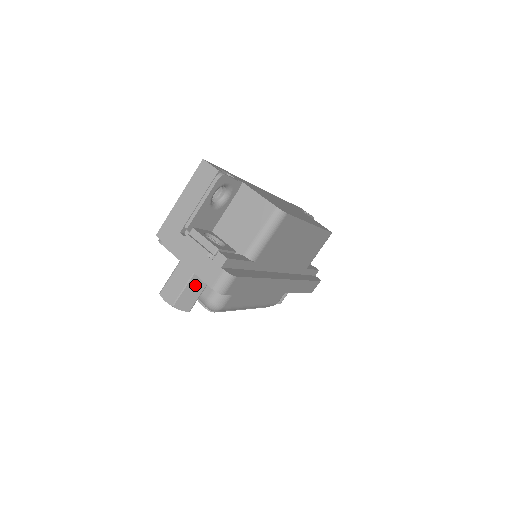
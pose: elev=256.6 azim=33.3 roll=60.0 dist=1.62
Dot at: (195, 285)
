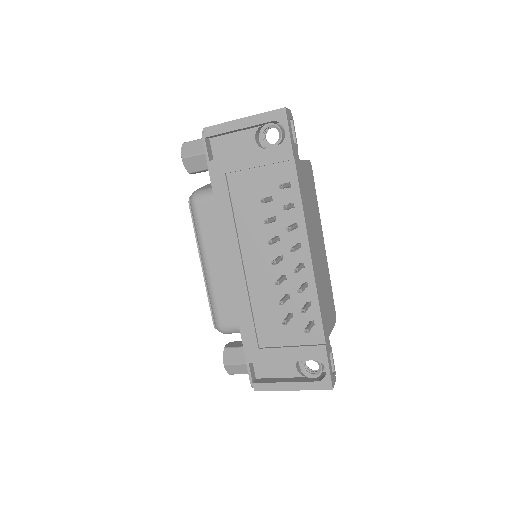
Dot at: occluded
